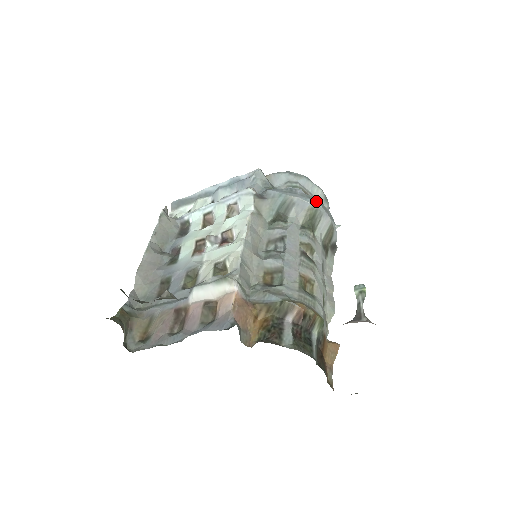
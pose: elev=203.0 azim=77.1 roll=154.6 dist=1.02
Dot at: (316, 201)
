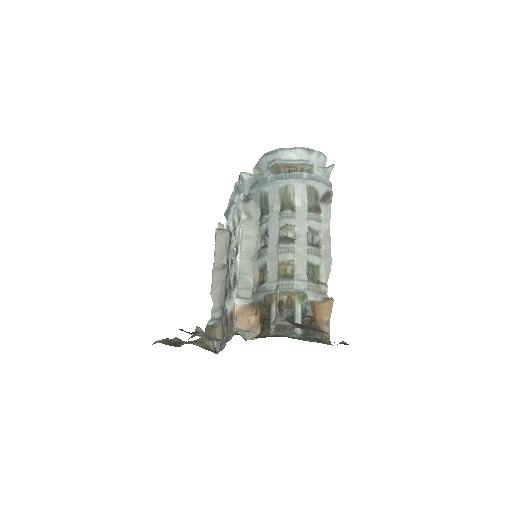
Dot at: (285, 177)
